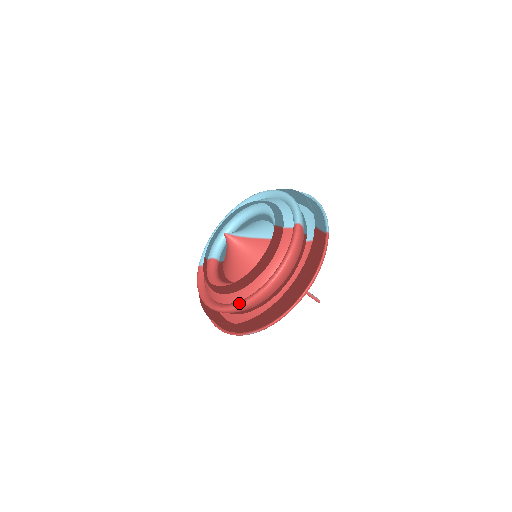
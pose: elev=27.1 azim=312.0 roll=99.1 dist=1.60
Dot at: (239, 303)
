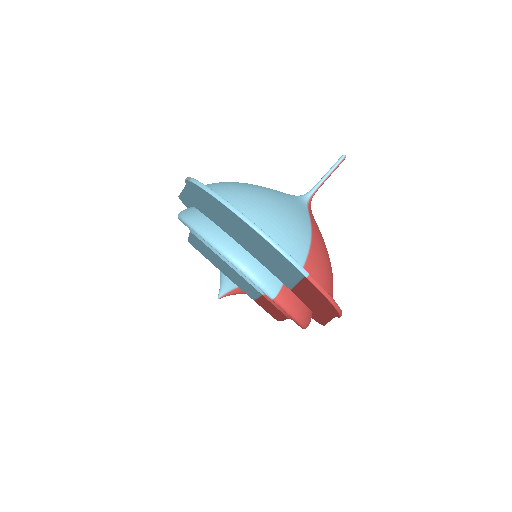
Dot at: occluded
